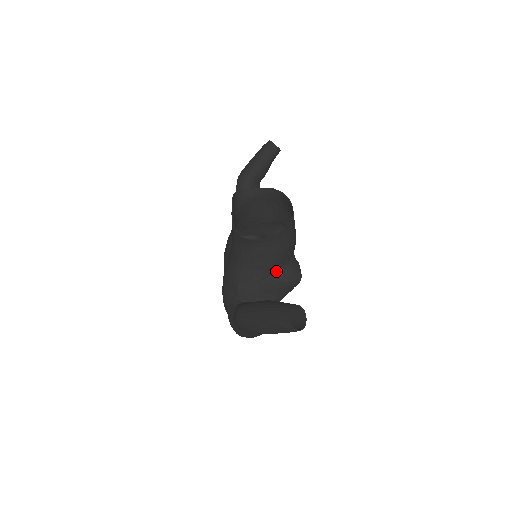
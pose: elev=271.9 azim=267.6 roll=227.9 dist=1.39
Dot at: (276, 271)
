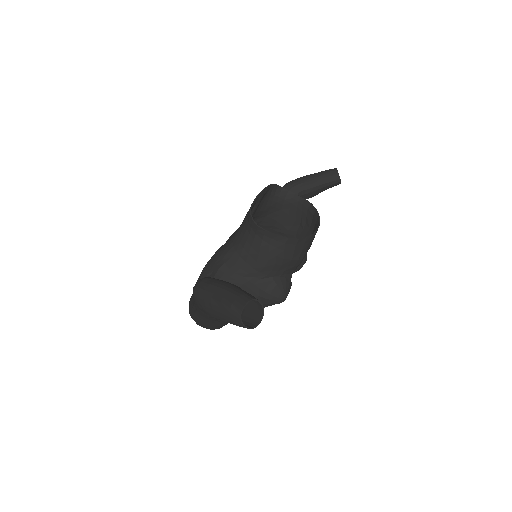
Dot at: (265, 276)
